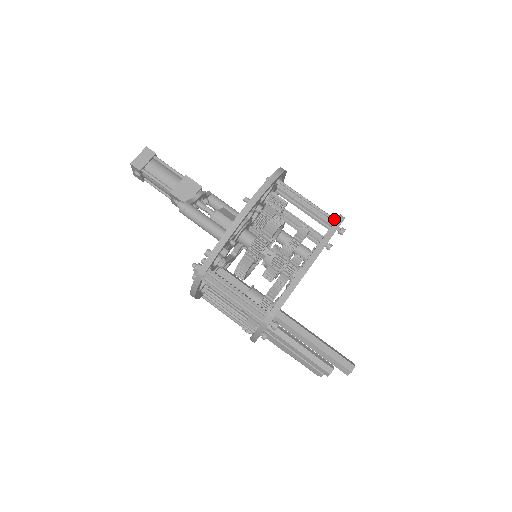
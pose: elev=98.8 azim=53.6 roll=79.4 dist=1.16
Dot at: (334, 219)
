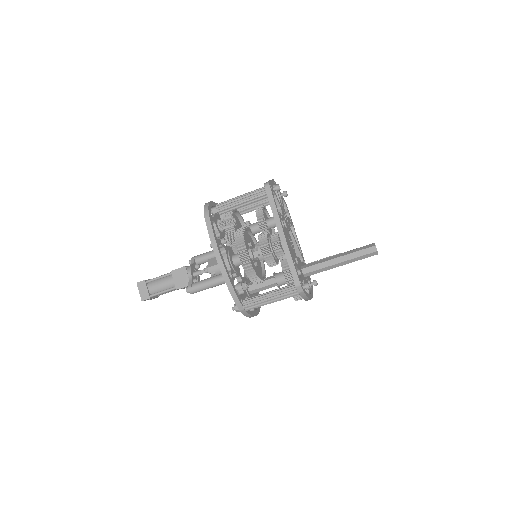
Dot at: occluded
